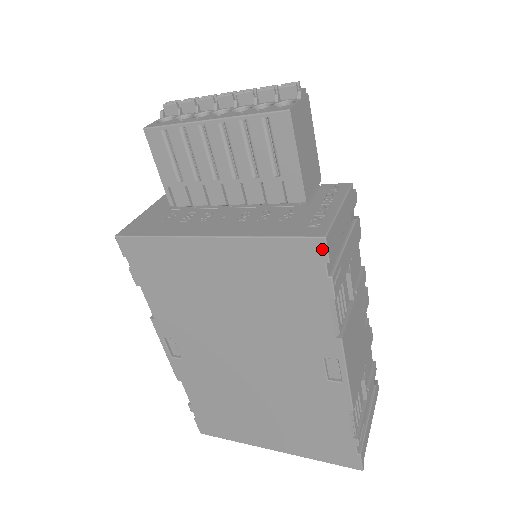
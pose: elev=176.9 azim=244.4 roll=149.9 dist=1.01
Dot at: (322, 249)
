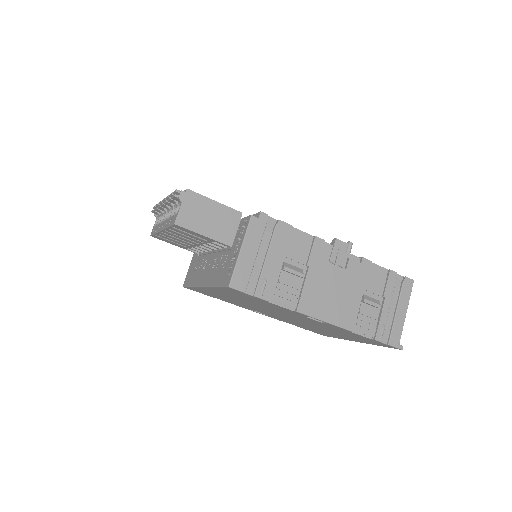
Dot at: (235, 290)
